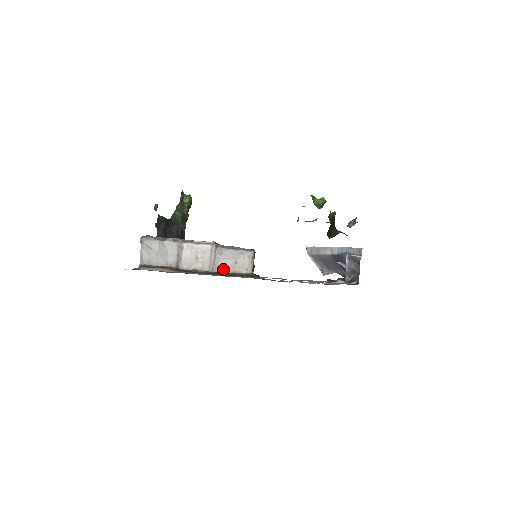
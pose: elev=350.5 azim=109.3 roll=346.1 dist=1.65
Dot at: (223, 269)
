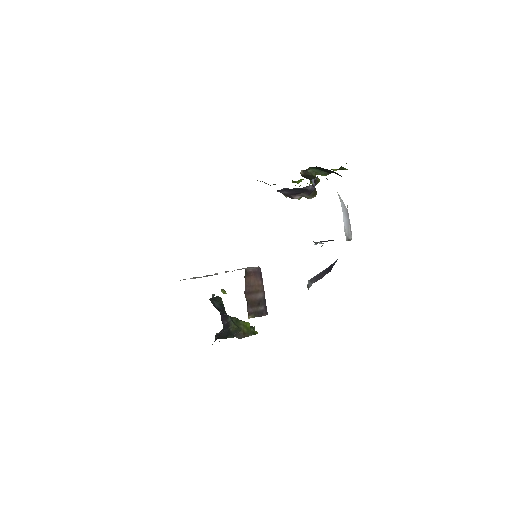
Dot at: occluded
